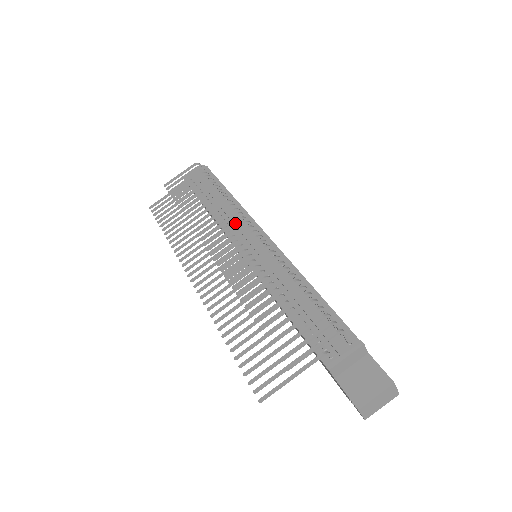
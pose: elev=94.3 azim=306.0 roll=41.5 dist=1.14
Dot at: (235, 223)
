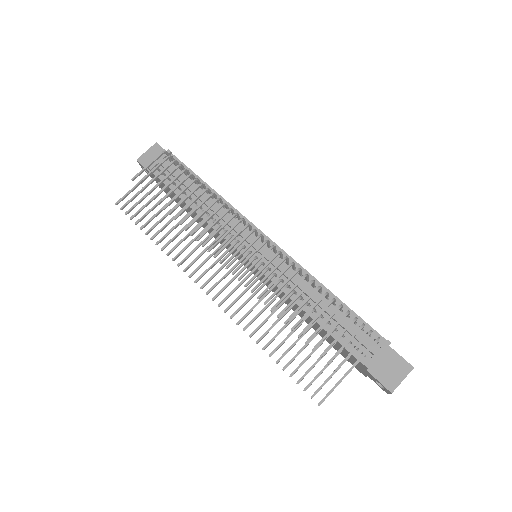
Dot at: (241, 232)
